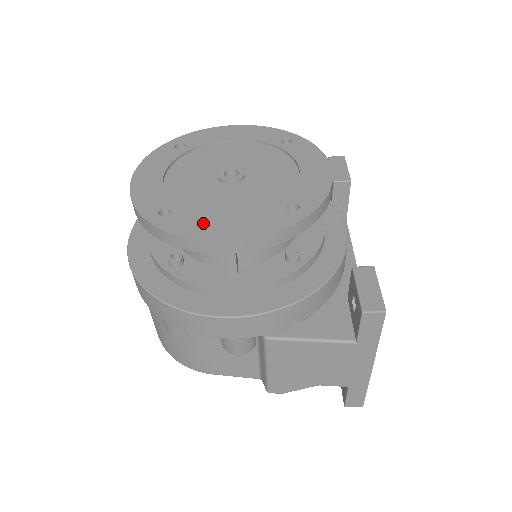
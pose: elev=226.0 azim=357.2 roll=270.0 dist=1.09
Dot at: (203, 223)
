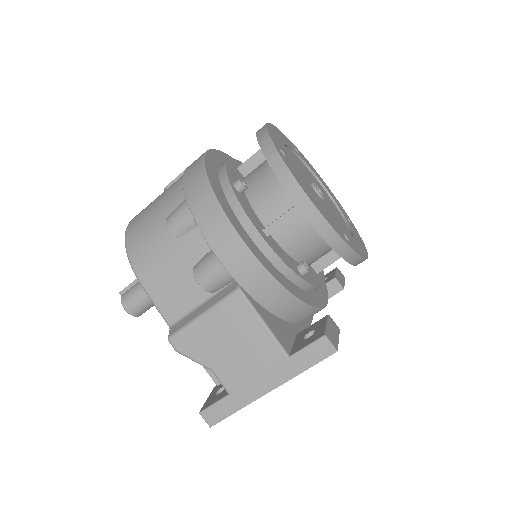
Dot at: (301, 180)
